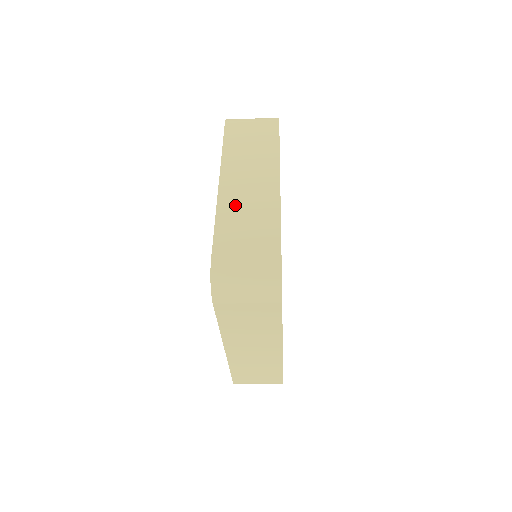
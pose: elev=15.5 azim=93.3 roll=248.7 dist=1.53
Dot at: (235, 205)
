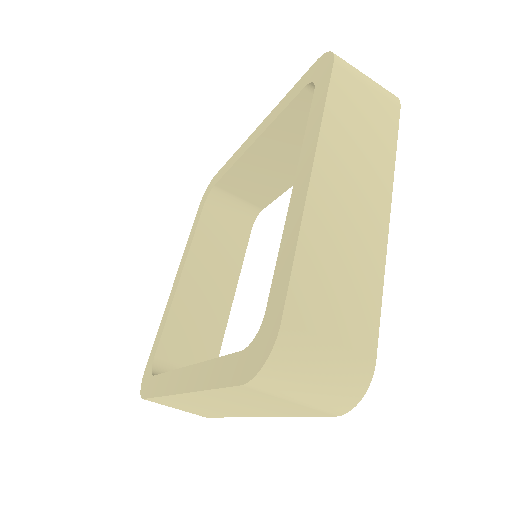
Dot at: (329, 229)
